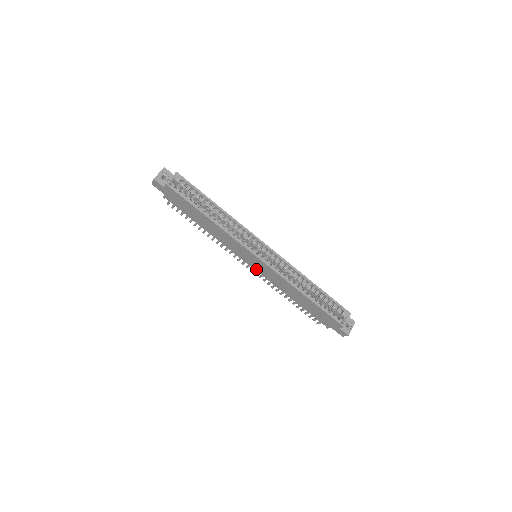
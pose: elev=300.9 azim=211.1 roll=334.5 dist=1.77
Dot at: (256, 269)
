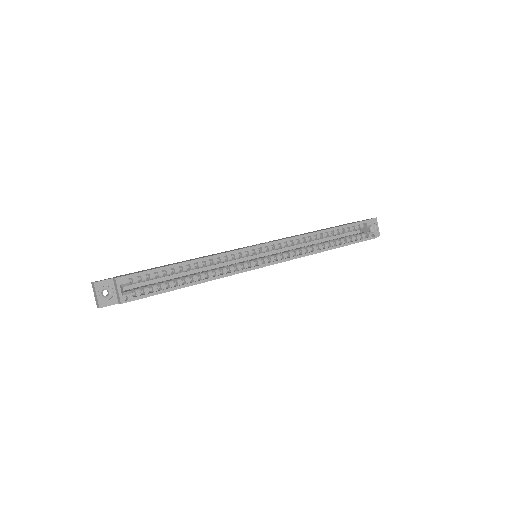
Dot at: occluded
